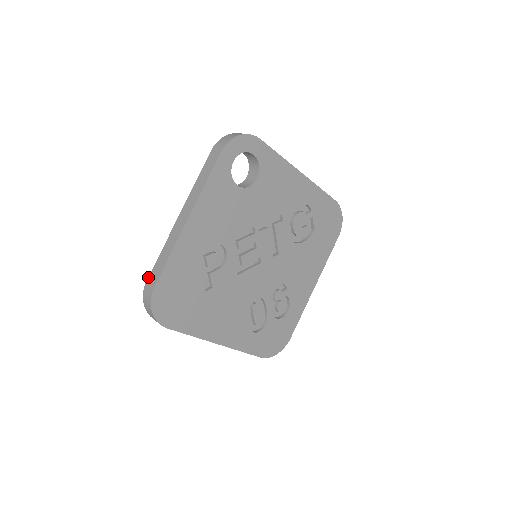
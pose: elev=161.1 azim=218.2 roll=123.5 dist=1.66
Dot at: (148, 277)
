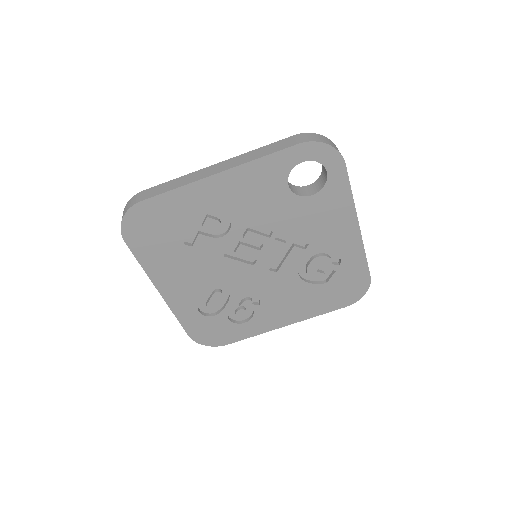
Dot at: (147, 189)
